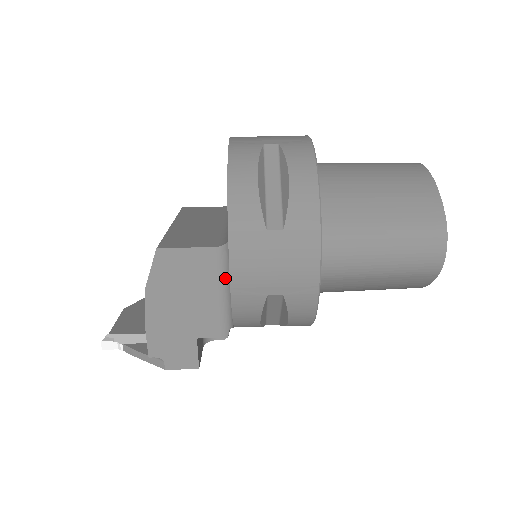
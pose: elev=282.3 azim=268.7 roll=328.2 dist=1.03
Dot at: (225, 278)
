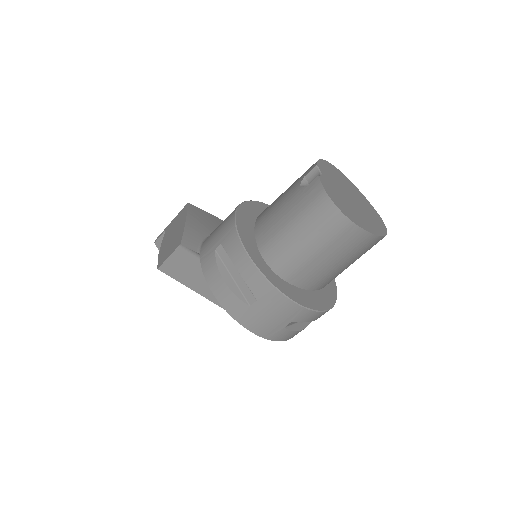
Dot at: occluded
